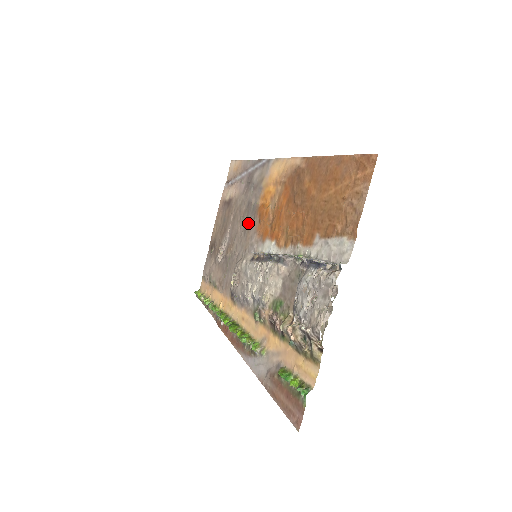
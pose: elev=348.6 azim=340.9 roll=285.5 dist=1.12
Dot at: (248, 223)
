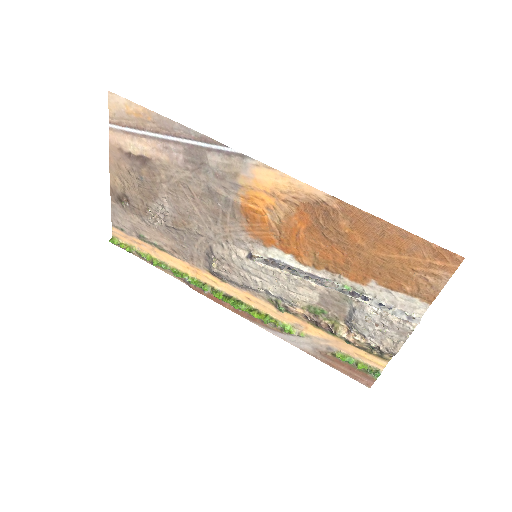
Dot at: (220, 214)
